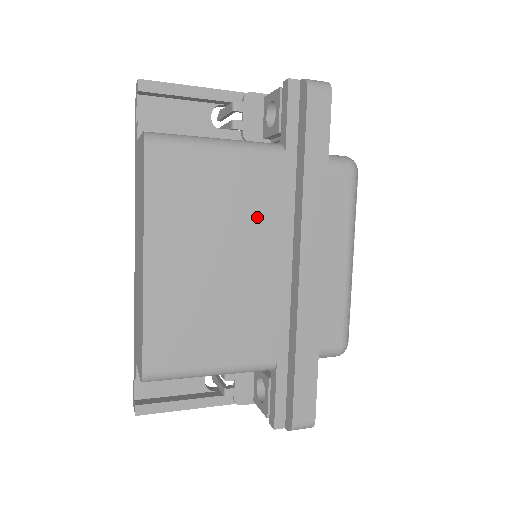
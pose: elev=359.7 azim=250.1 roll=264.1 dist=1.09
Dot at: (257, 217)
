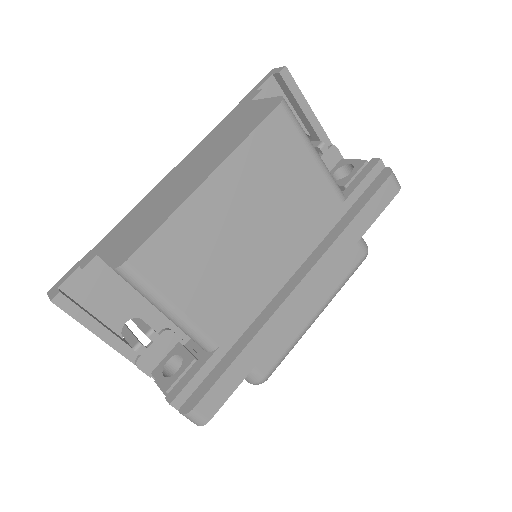
Dot at: (297, 225)
